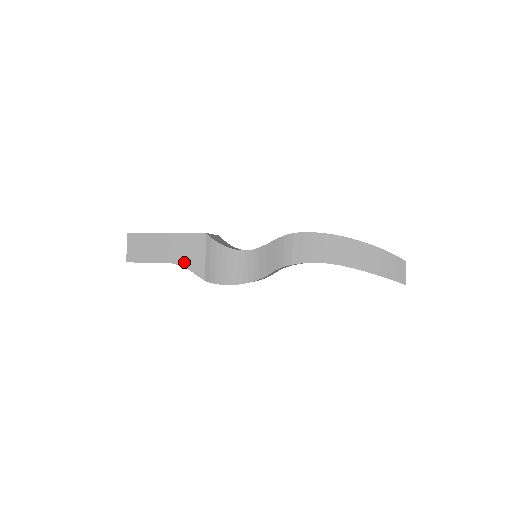
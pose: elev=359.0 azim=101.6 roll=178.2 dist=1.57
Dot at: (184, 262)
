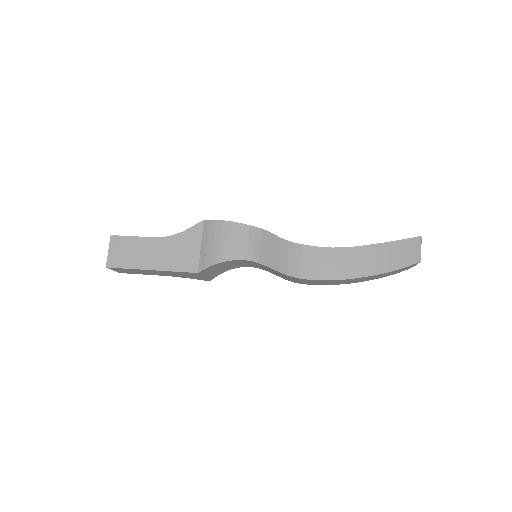
Dot at: (182, 277)
